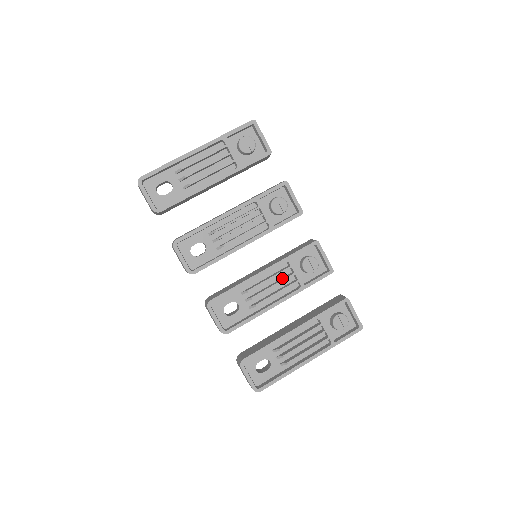
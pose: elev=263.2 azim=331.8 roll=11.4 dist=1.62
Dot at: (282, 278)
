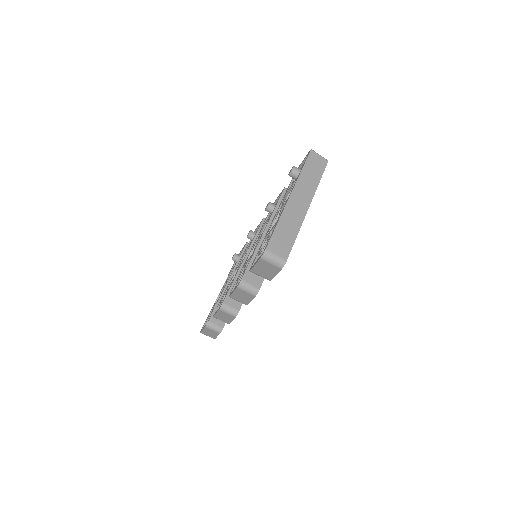
Dot at: occluded
